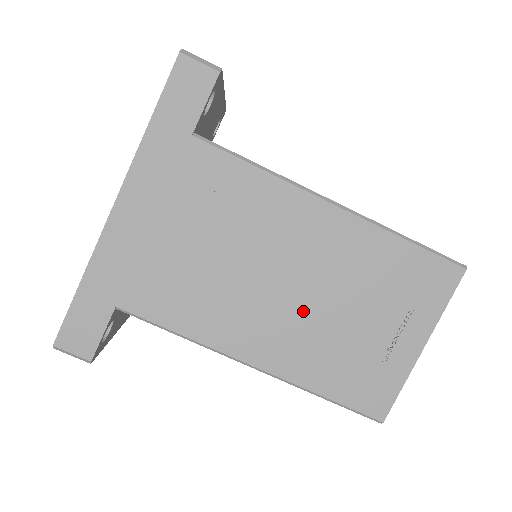
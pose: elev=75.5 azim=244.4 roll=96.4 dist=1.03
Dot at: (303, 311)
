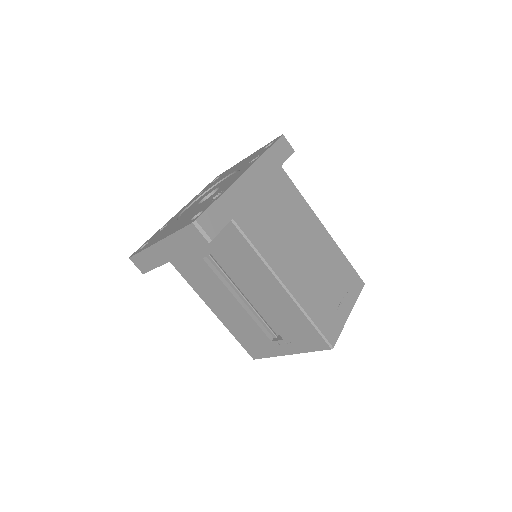
Dot at: (309, 269)
